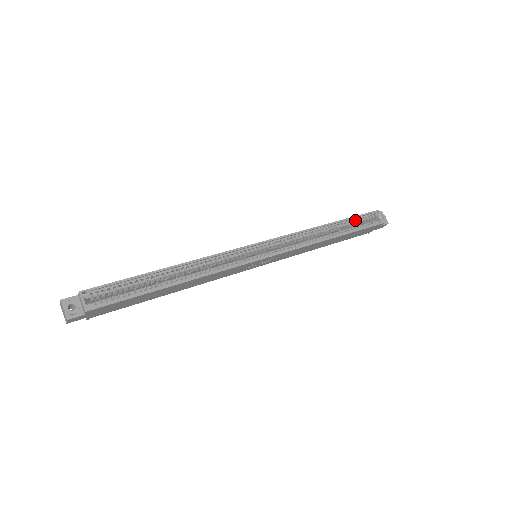
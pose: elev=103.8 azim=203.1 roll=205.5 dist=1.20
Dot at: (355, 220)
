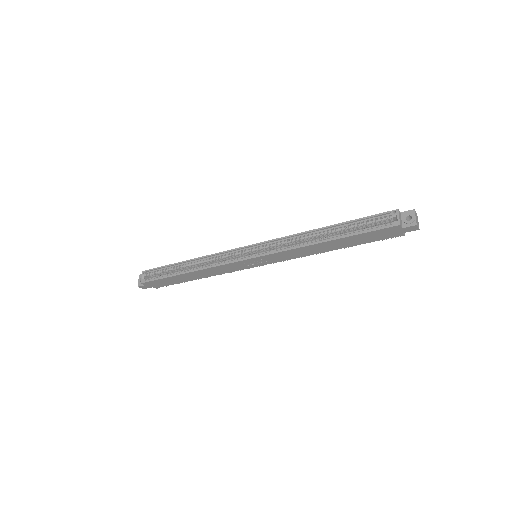
Dot at: (360, 223)
